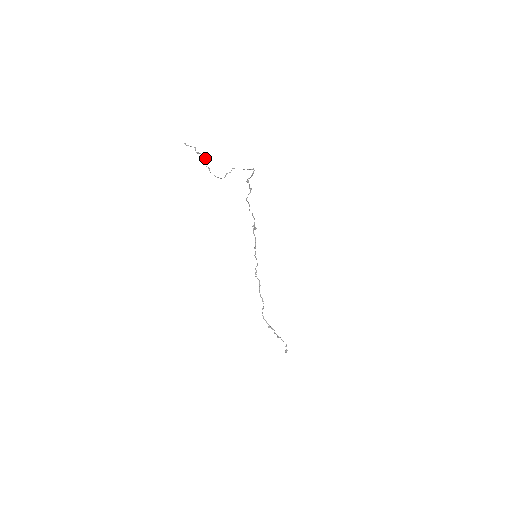
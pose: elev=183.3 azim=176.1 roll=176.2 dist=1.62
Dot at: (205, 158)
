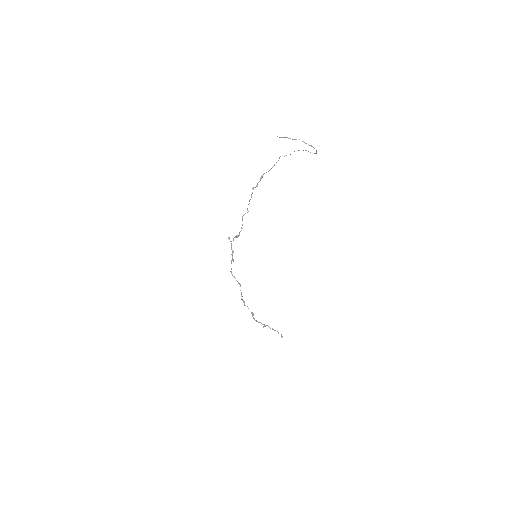
Dot at: (302, 141)
